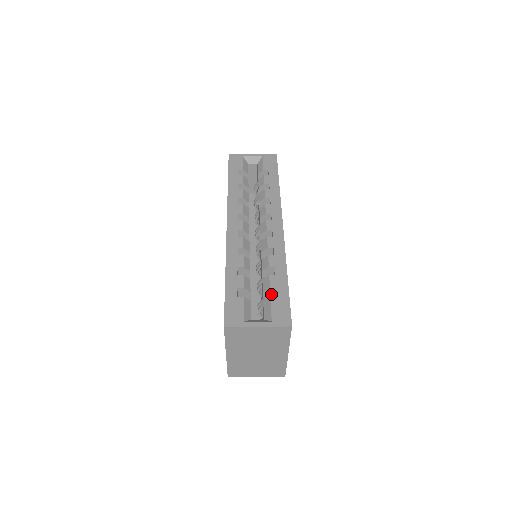
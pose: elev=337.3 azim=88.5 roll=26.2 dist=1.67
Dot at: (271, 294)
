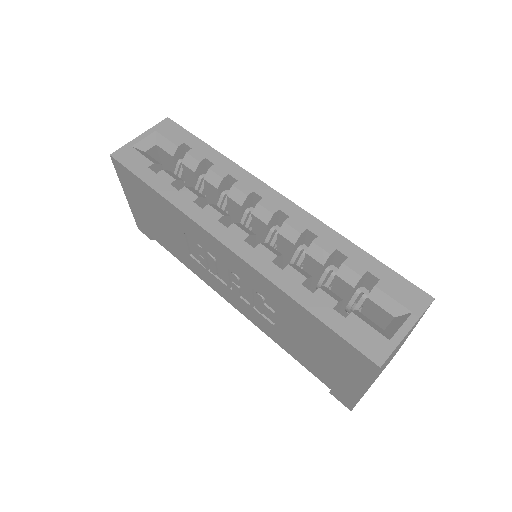
Dot at: (360, 283)
